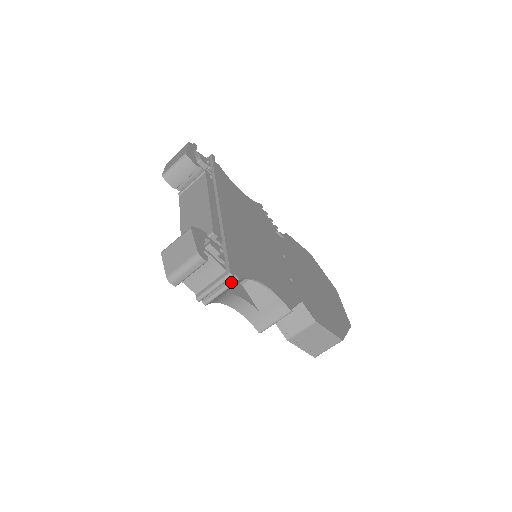
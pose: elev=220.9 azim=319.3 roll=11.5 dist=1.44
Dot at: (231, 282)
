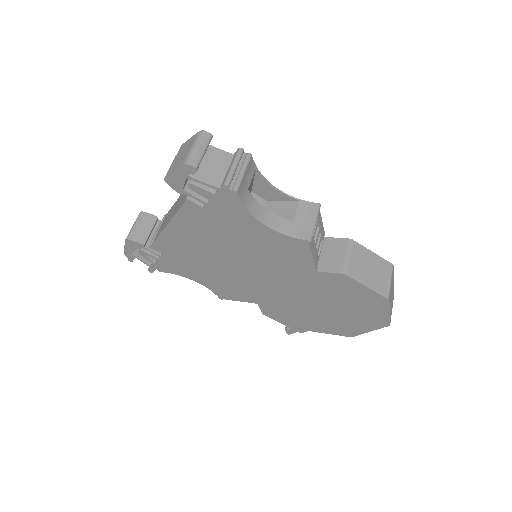
Dot at: (245, 159)
